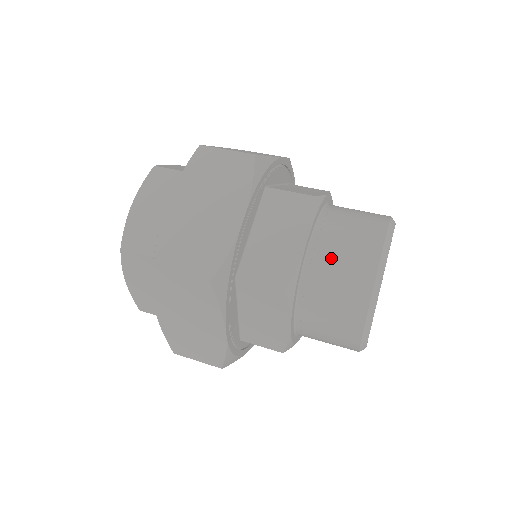
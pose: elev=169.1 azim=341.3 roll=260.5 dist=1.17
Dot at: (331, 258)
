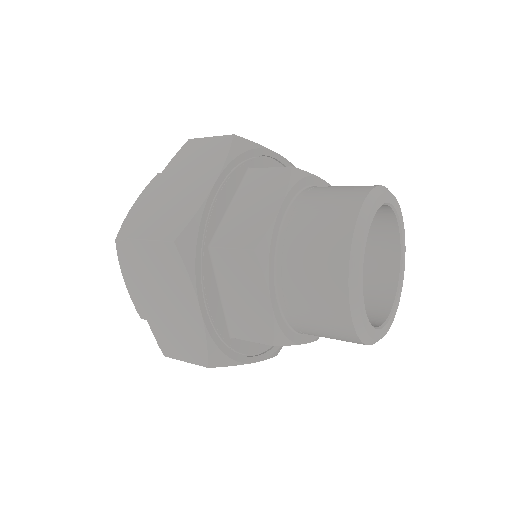
Dot at: (302, 305)
